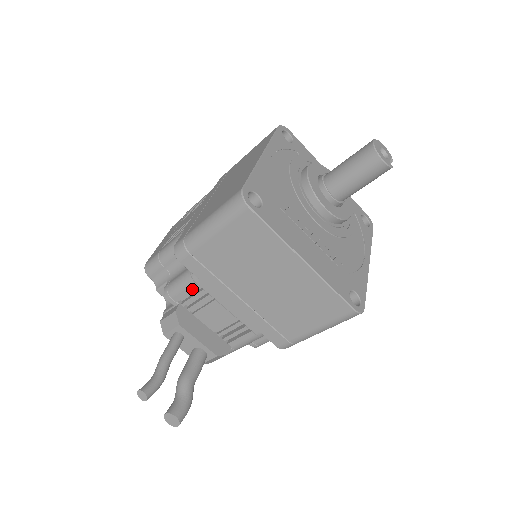
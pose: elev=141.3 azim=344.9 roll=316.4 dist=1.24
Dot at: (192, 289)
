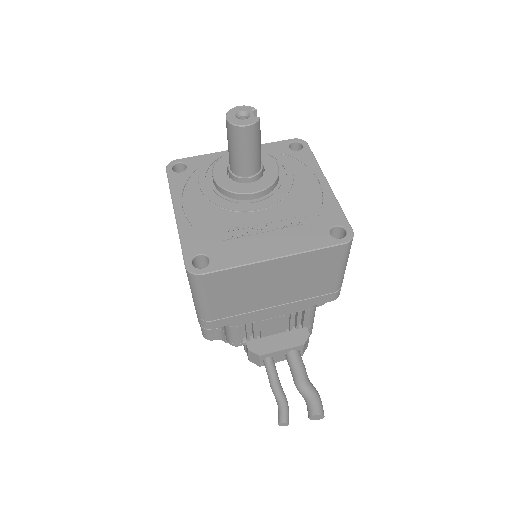
Dot at: (240, 330)
